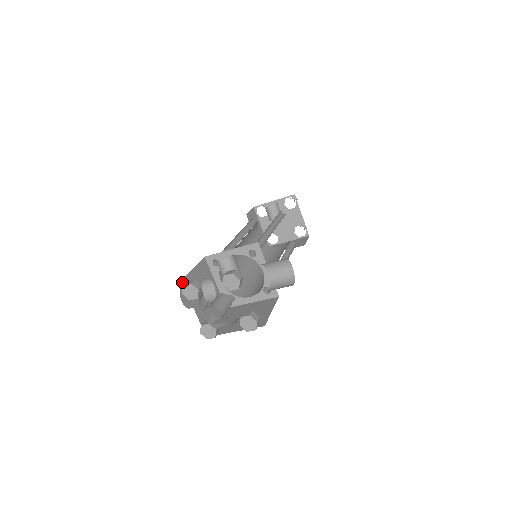
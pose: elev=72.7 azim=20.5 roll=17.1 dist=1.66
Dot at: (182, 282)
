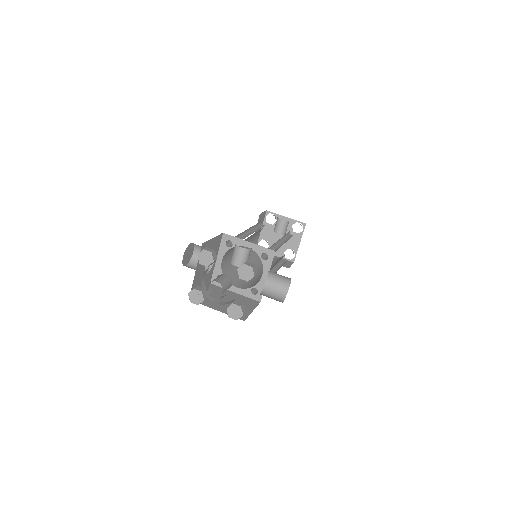
Dot at: (202, 245)
